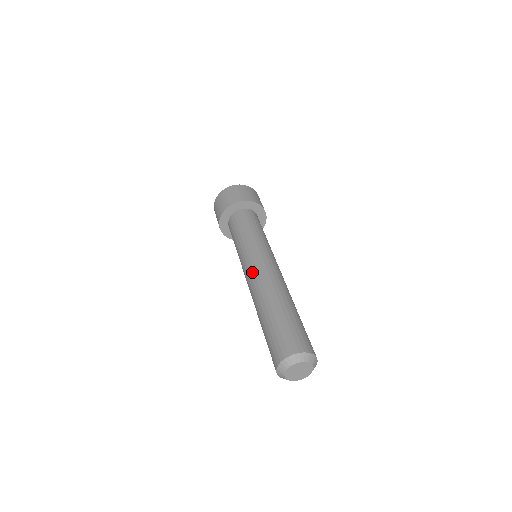
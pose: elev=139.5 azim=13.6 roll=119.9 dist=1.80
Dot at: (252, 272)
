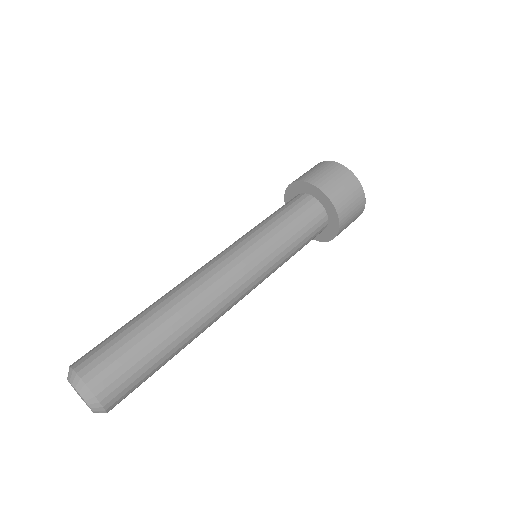
Dot at: (218, 269)
